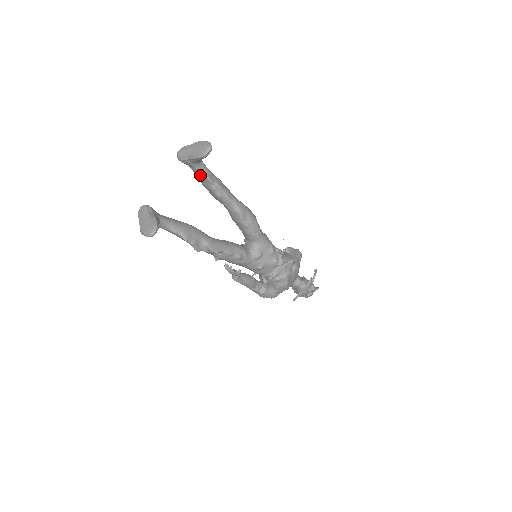
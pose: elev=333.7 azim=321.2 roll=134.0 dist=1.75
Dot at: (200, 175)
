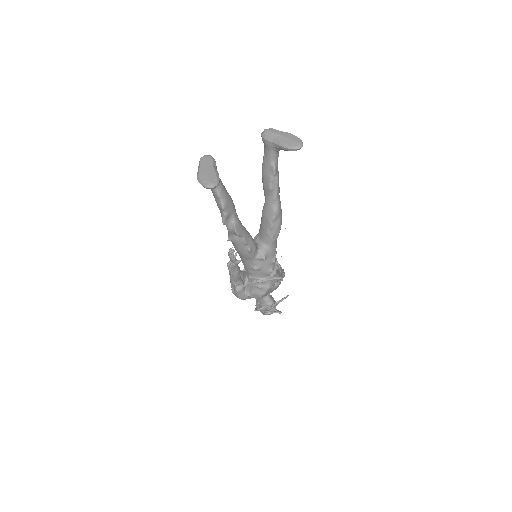
Dot at: (269, 161)
